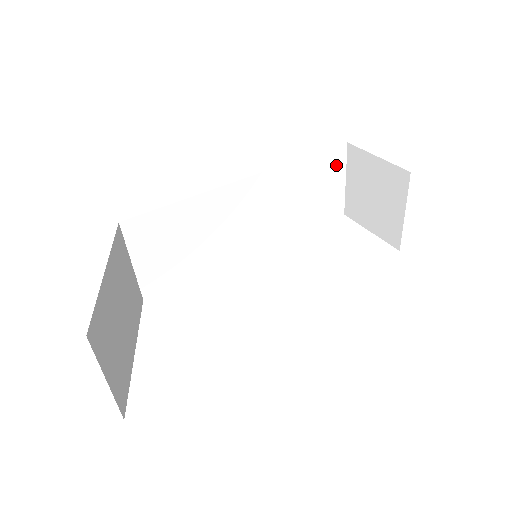
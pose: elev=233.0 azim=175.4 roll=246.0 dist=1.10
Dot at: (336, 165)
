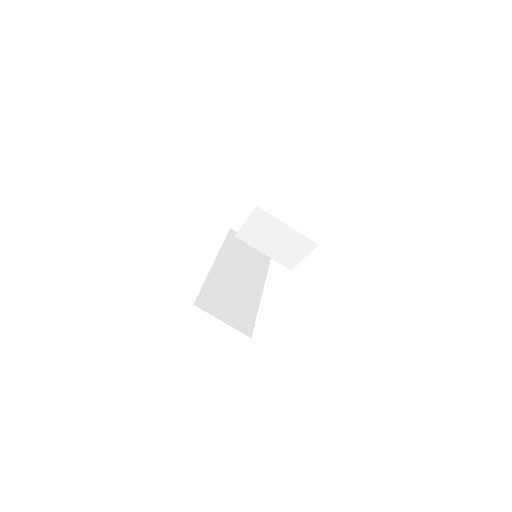
Dot at: occluded
